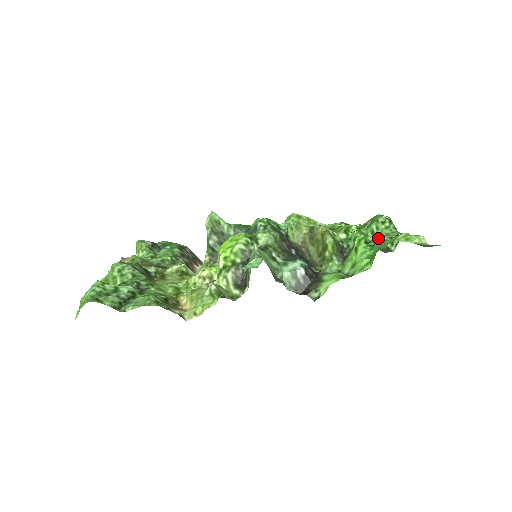
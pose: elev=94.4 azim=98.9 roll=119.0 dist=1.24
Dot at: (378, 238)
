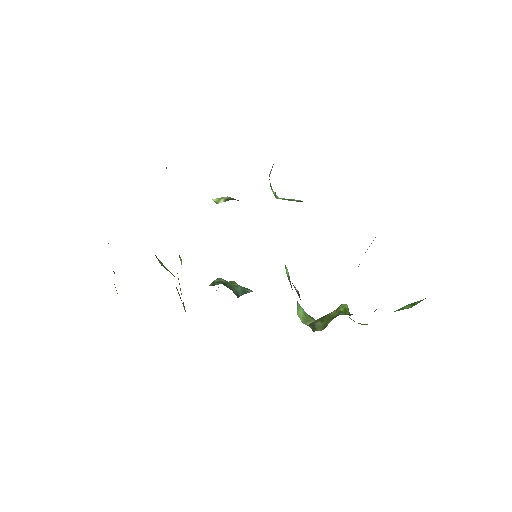
Dot at: occluded
